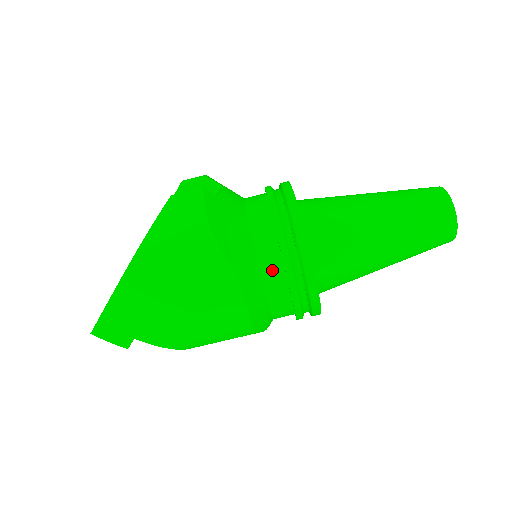
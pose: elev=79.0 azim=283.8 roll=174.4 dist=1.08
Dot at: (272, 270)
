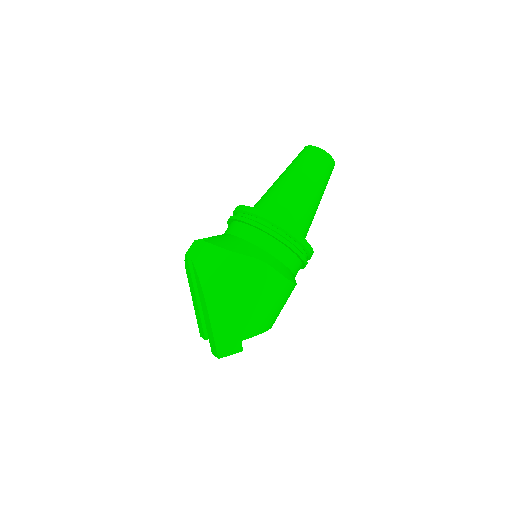
Dot at: (272, 246)
